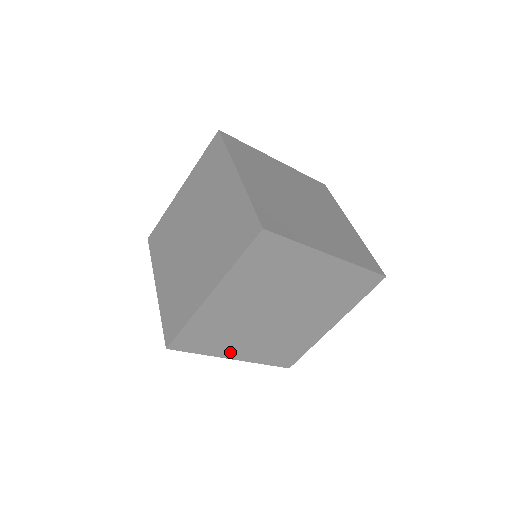
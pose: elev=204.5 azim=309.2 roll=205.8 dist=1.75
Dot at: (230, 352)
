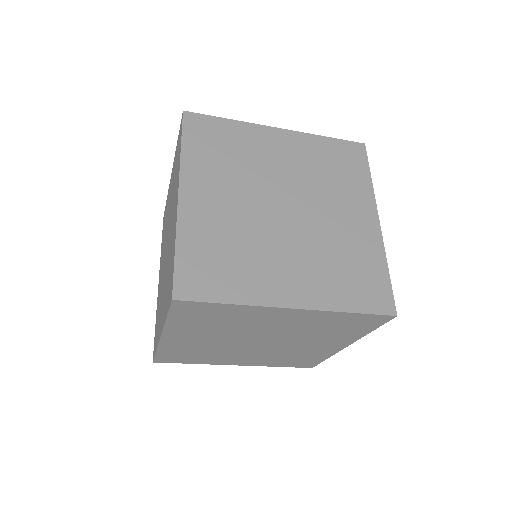
Dot at: (227, 362)
